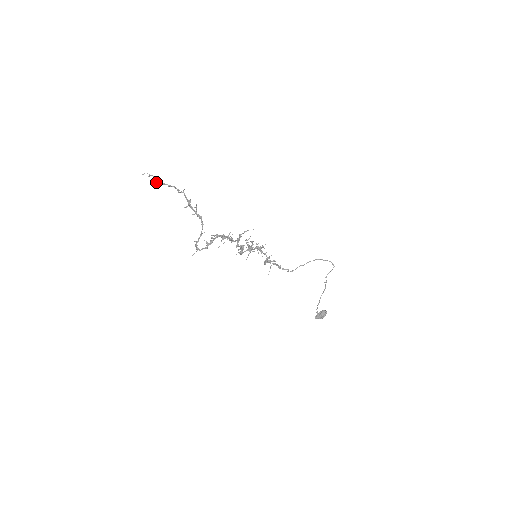
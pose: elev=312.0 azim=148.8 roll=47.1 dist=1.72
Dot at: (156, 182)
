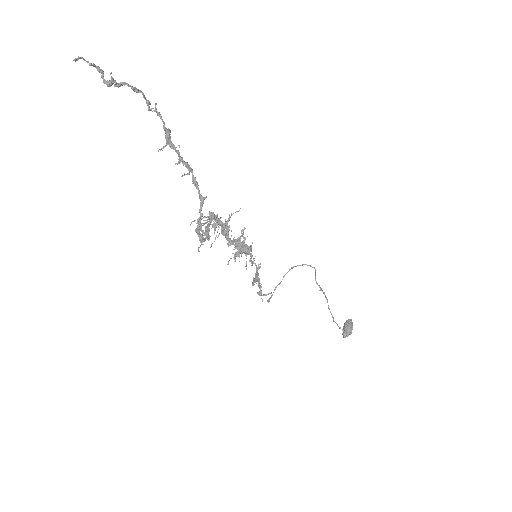
Dot at: occluded
